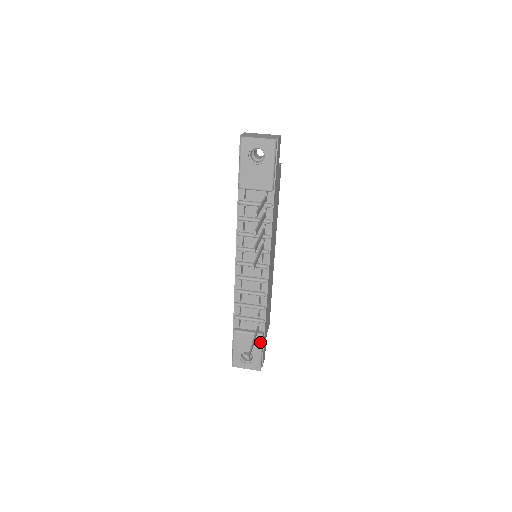
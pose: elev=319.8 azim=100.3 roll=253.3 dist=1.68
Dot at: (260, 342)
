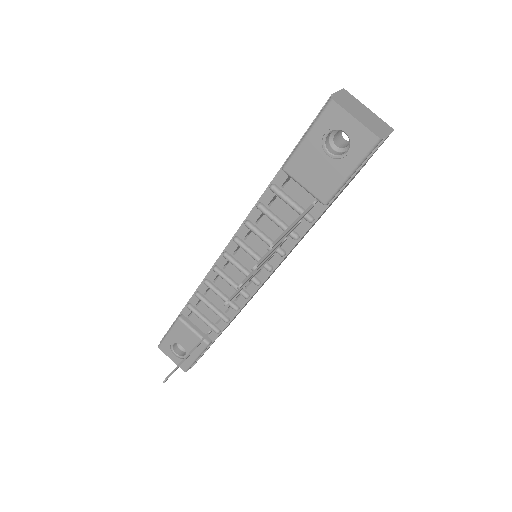
Dot at: (201, 349)
